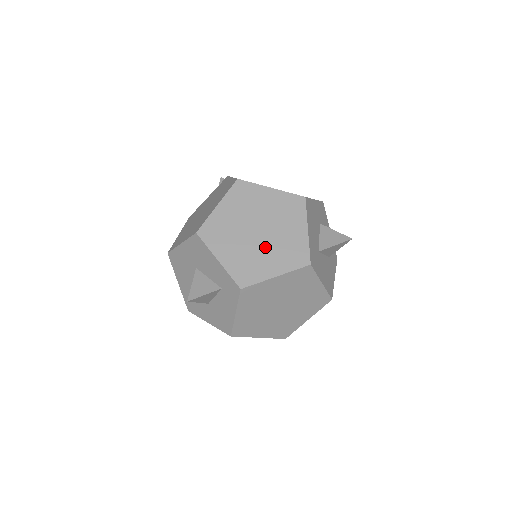
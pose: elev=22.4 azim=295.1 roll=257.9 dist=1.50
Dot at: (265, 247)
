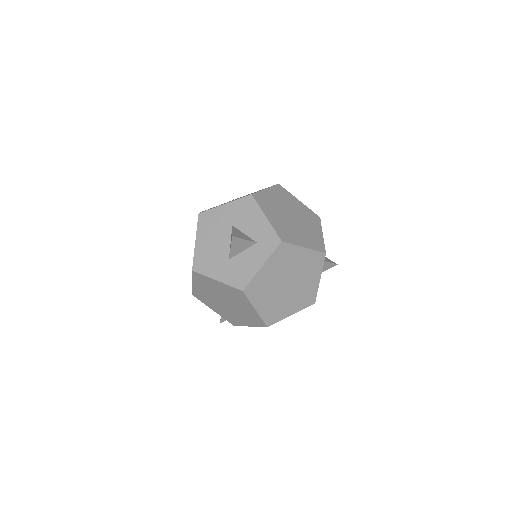
Dot at: (297, 228)
